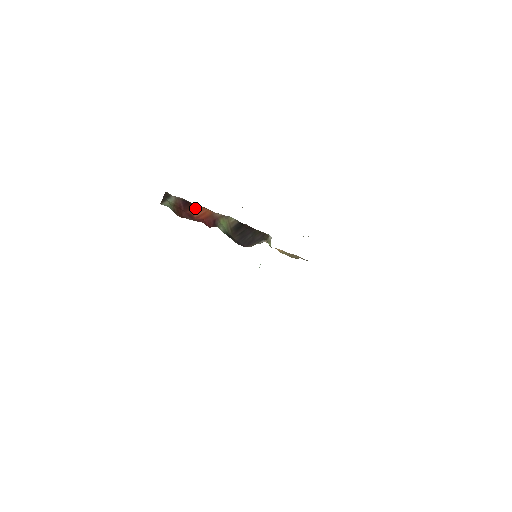
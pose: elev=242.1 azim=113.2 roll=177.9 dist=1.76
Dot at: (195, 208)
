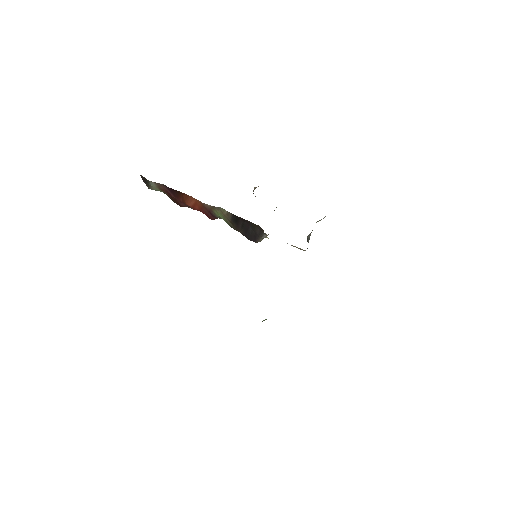
Dot at: (184, 196)
